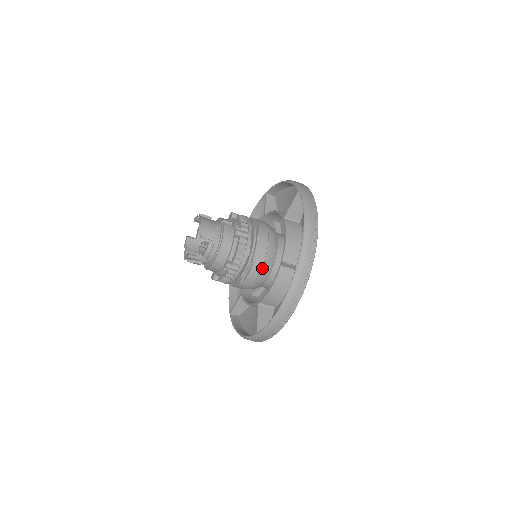
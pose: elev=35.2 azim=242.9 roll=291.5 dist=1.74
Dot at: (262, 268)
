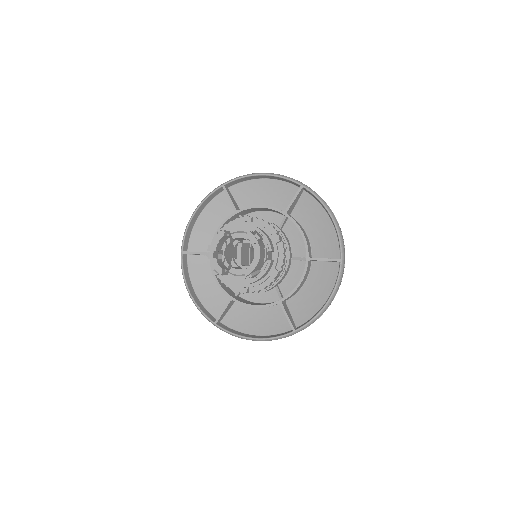
Dot at: occluded
